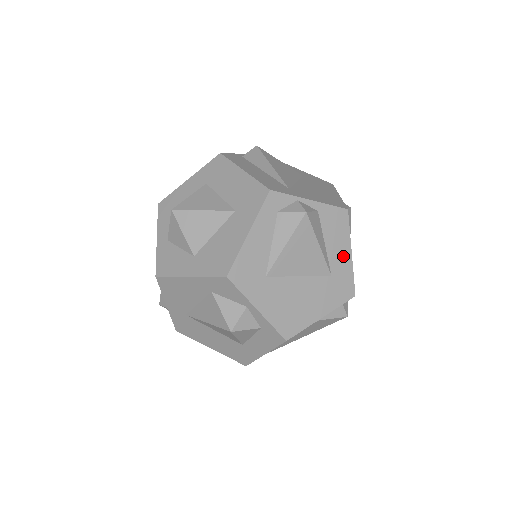
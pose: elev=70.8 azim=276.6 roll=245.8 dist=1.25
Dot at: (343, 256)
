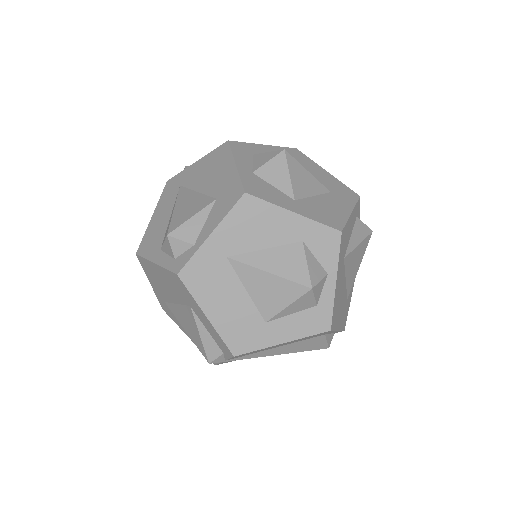
Dot at: (351, 290)
